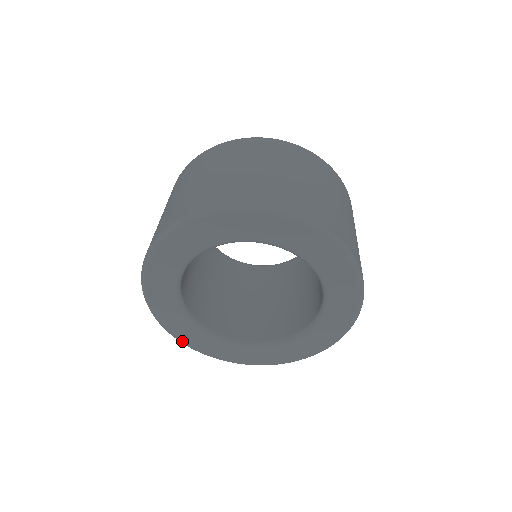
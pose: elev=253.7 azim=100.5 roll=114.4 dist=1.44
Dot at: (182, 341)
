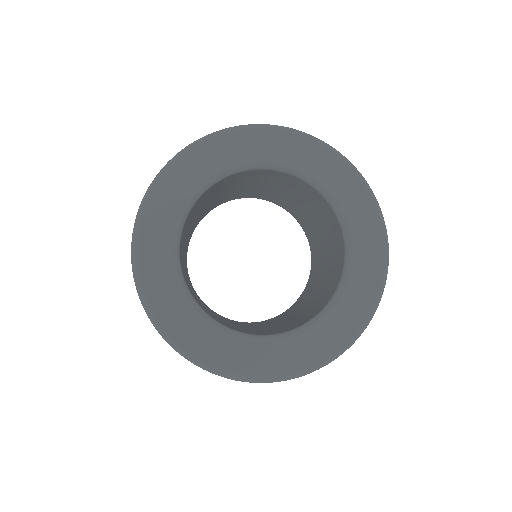
Dot at: (201, 361)
